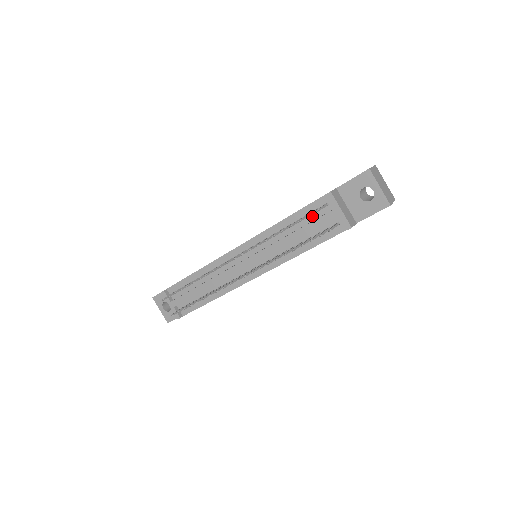
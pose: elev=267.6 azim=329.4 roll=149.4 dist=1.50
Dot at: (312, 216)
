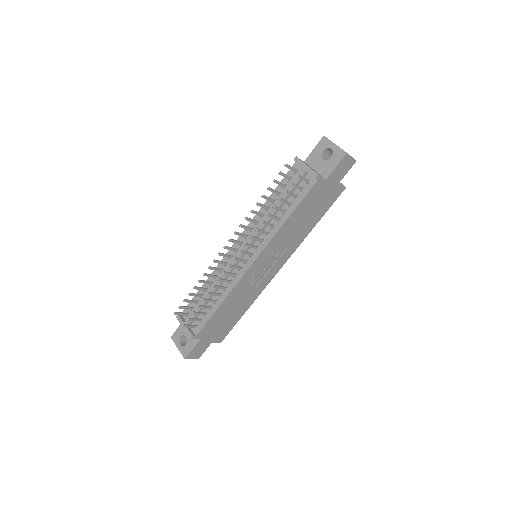
Dot at: occluded
